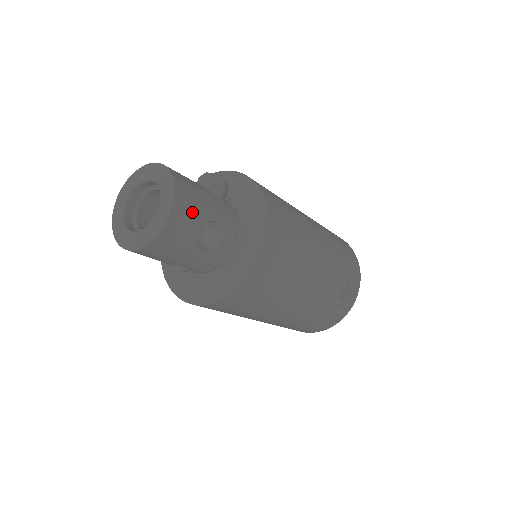
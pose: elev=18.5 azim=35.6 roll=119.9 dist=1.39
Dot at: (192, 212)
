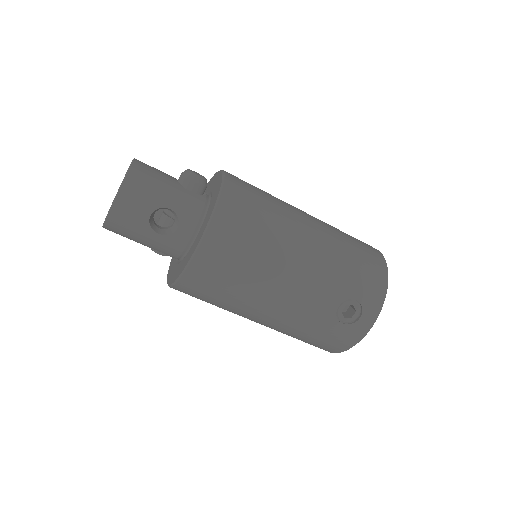
Dot at: (141, 197)
